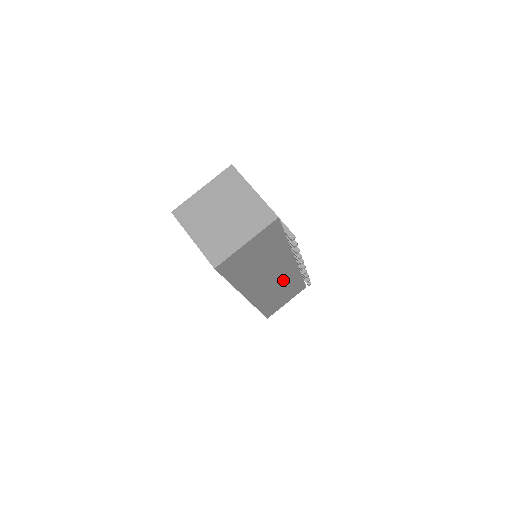
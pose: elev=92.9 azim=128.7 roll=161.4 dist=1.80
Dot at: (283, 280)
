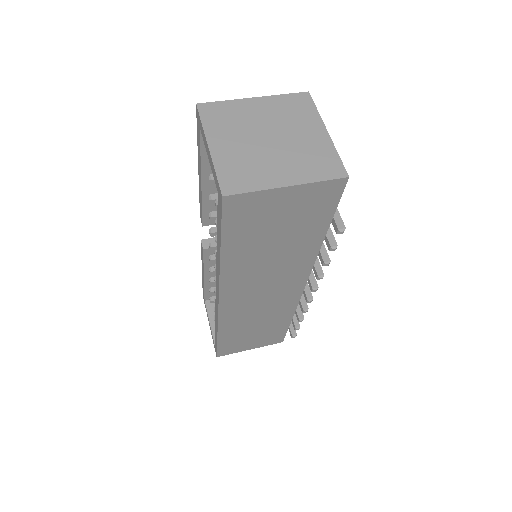
Dot at: (272, 307)
